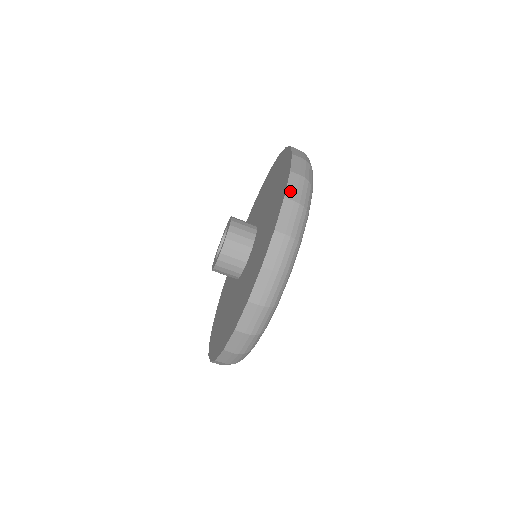
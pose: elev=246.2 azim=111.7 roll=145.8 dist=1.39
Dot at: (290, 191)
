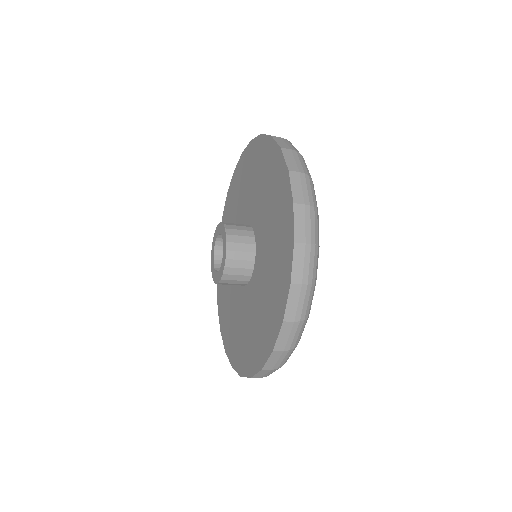
Dot at: occluded
